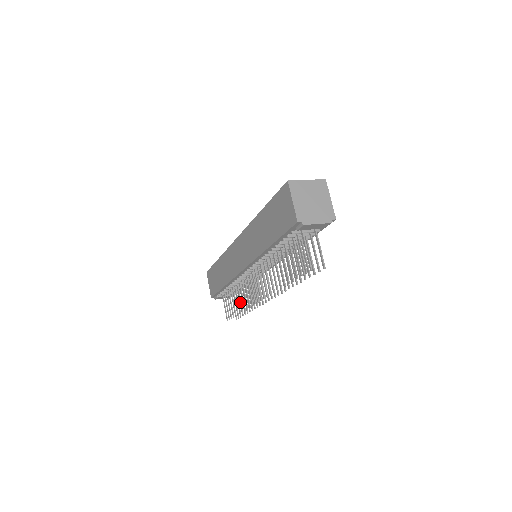
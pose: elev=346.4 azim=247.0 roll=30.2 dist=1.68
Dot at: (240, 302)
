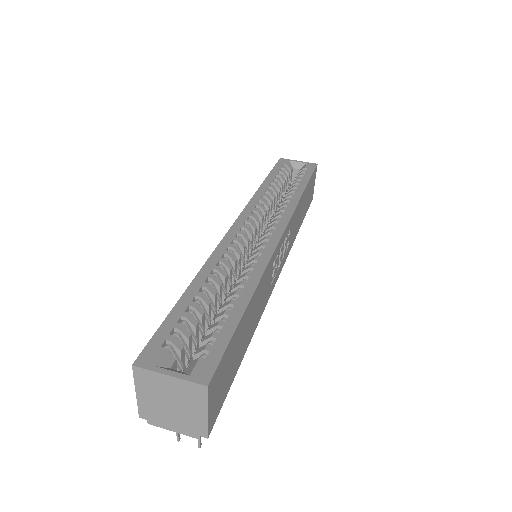
Dot at: occluded
